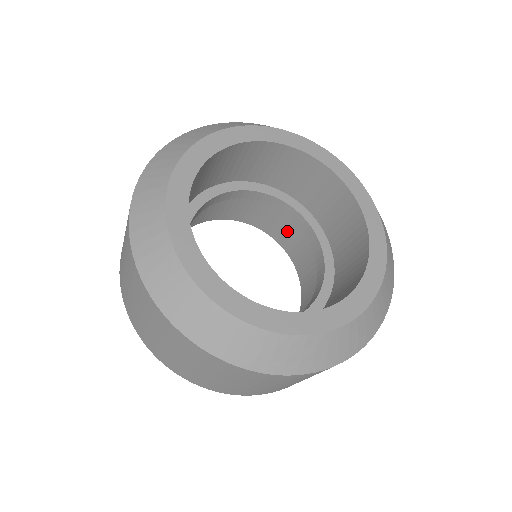
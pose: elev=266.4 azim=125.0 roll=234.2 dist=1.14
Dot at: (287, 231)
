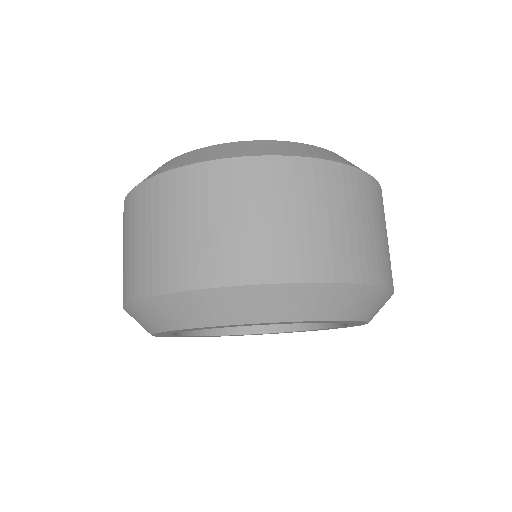
Dot at: occluded
